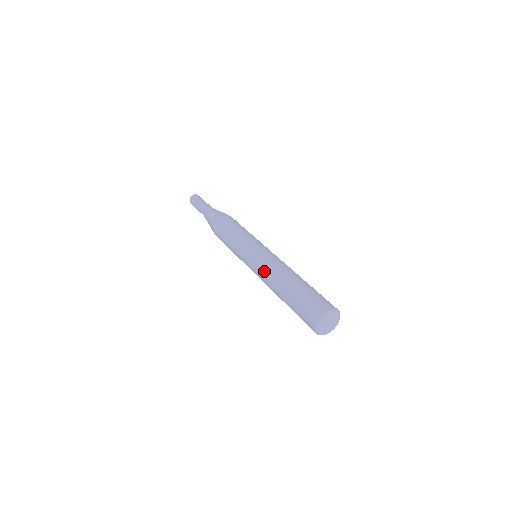
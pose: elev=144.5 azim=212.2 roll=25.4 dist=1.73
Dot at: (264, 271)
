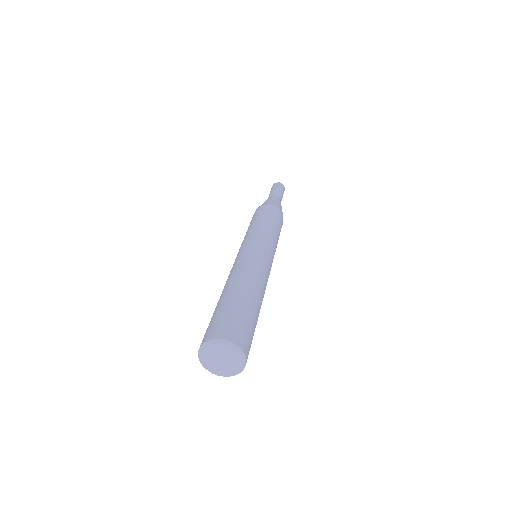
Dot at: occluded
